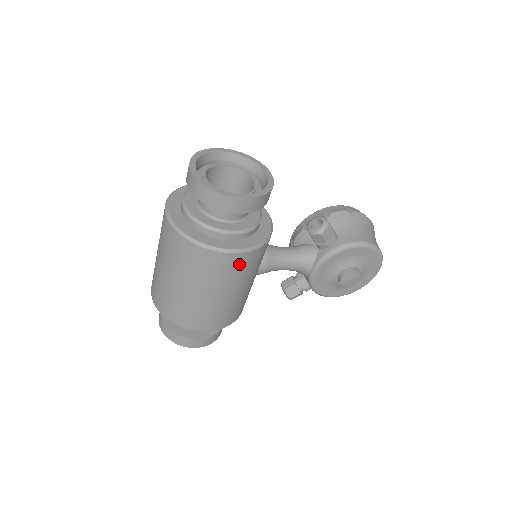
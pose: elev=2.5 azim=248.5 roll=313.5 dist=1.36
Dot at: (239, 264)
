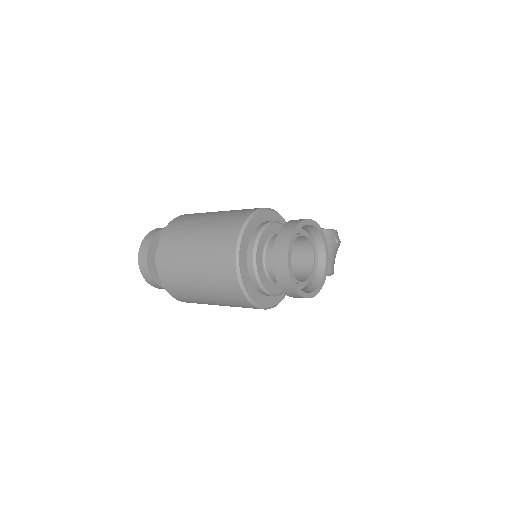
Dot at: occluded
